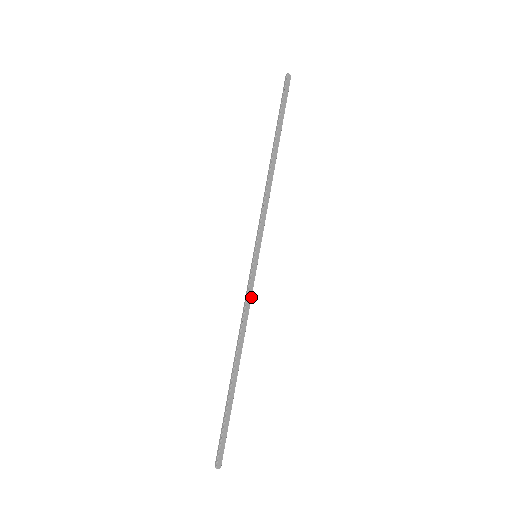
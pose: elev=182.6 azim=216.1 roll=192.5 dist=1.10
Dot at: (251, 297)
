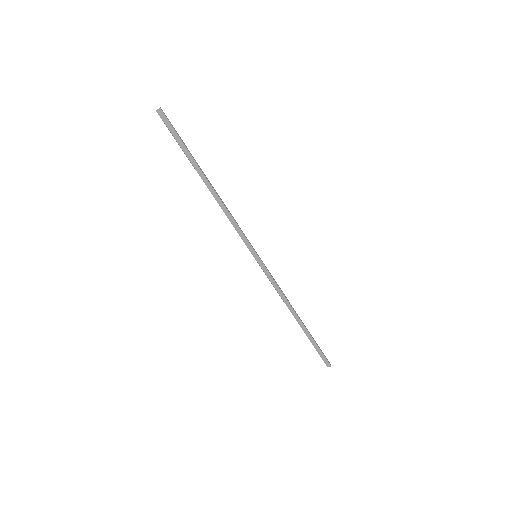
Dot at: (274, 281)
